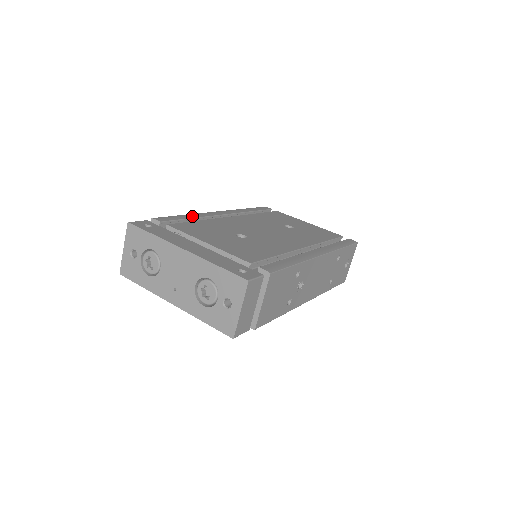
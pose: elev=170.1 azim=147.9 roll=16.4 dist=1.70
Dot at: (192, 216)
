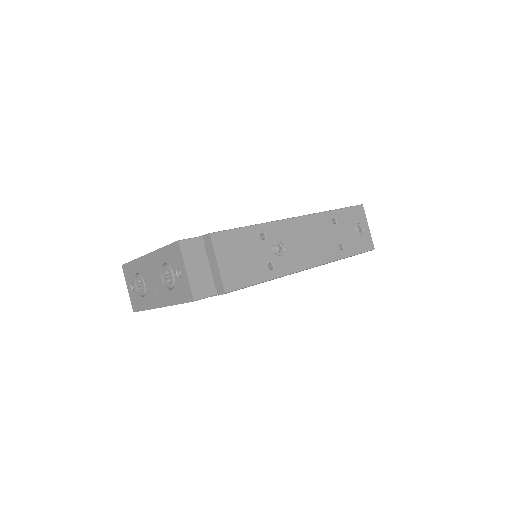
Dot at: occluded
